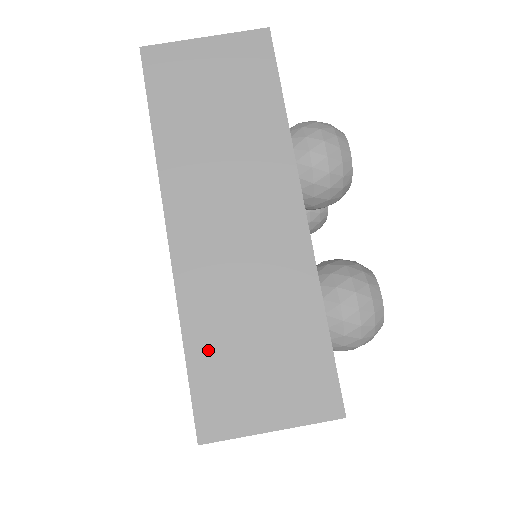
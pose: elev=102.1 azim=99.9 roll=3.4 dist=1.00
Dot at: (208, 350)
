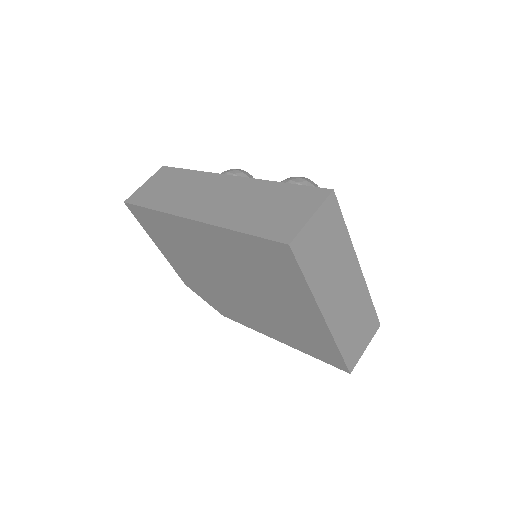
Dot at: (346, 345)
